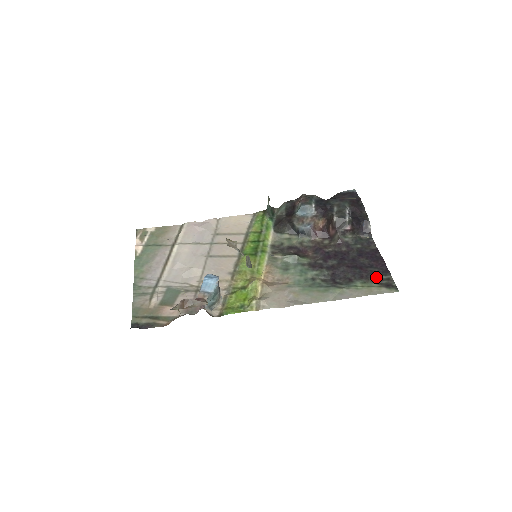
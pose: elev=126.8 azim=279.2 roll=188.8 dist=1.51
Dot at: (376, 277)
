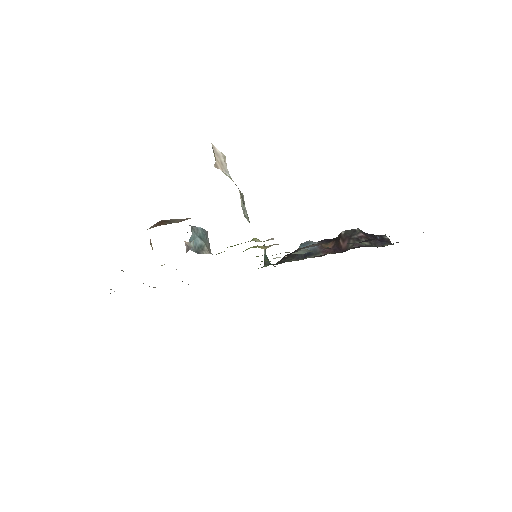
Dot at: occluded
